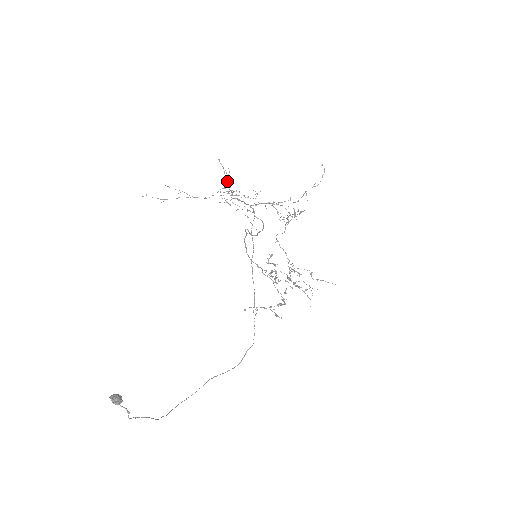
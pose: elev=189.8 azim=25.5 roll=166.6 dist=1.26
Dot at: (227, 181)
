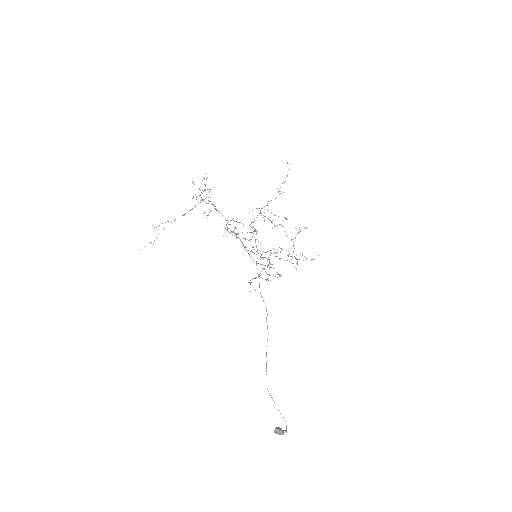
Dot at: occluded
